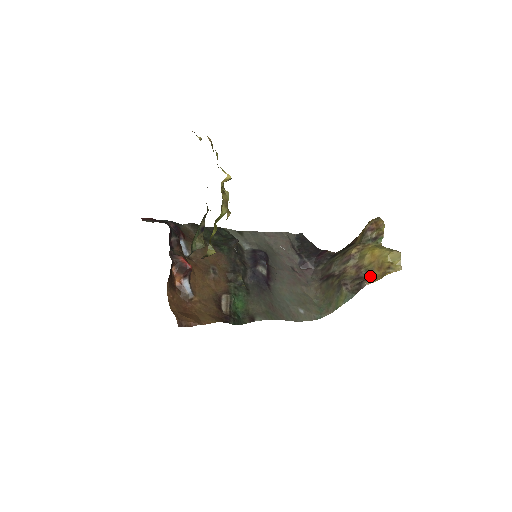
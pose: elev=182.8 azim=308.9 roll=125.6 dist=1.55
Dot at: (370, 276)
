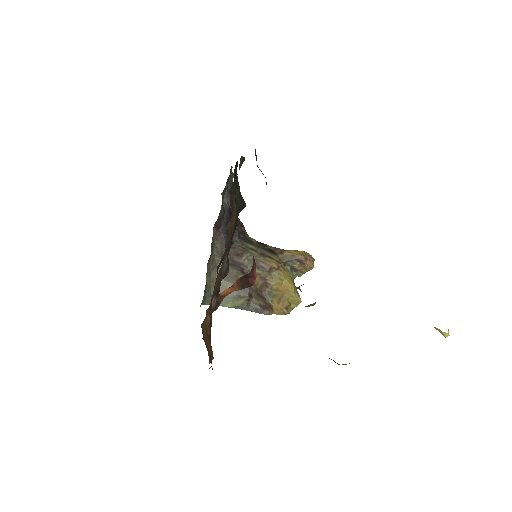
Dot at: (270, 303)
